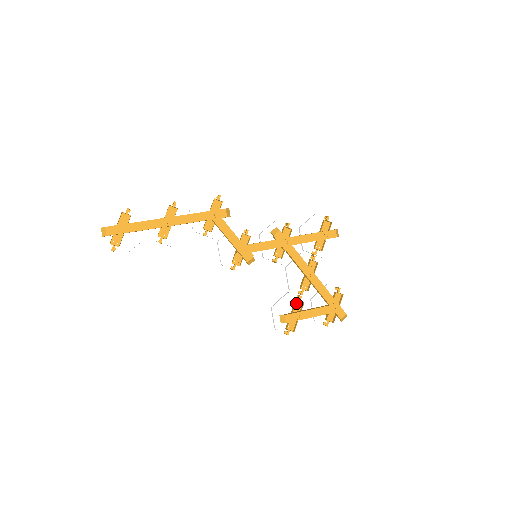
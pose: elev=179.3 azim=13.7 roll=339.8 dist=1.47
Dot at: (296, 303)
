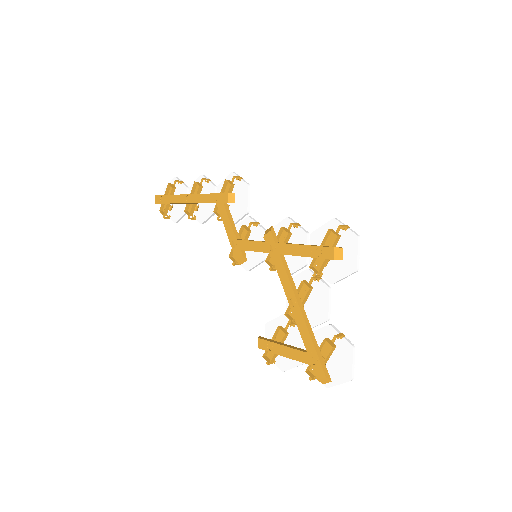
Dot at: (281, 330)
